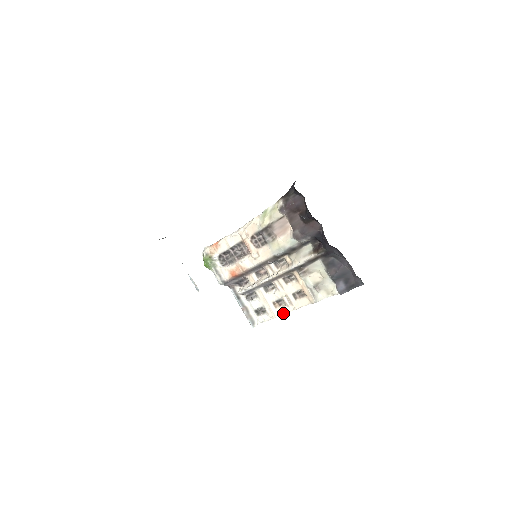
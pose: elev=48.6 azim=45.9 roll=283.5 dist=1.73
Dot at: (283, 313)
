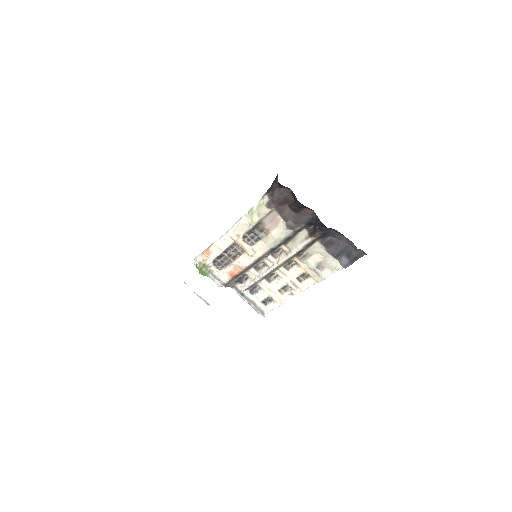
Dot at: (291, 297)
